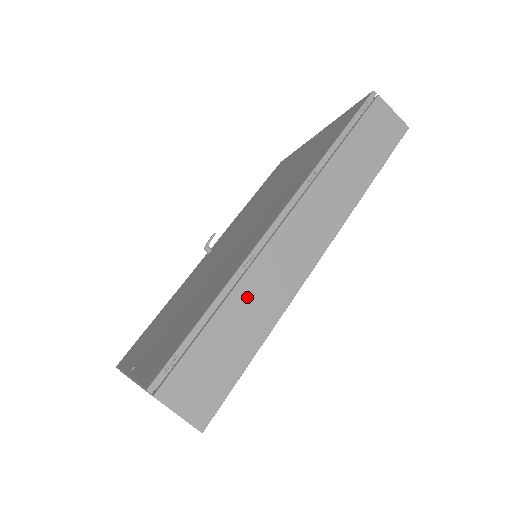
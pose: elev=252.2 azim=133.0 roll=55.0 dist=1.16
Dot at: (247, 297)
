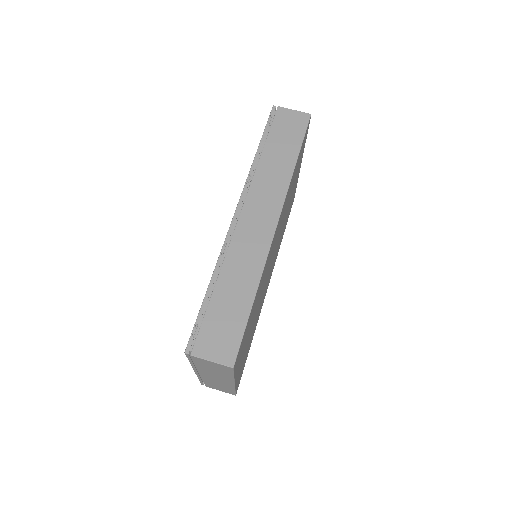
Dot at: (232, 271)
